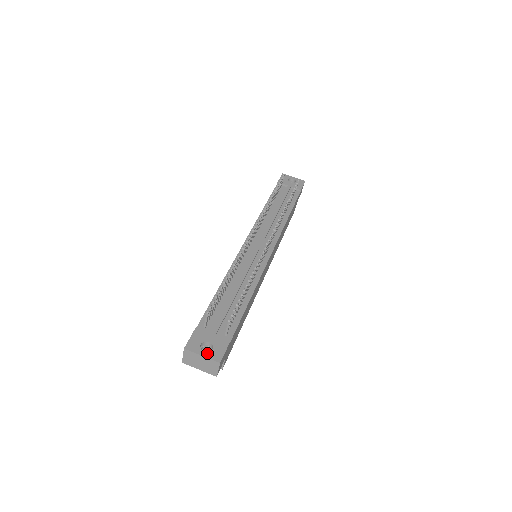
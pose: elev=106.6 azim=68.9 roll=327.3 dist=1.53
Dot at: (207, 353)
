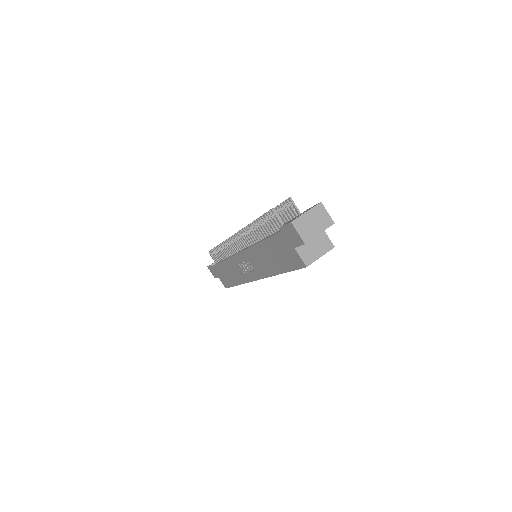
Dot at: (307, 211)
